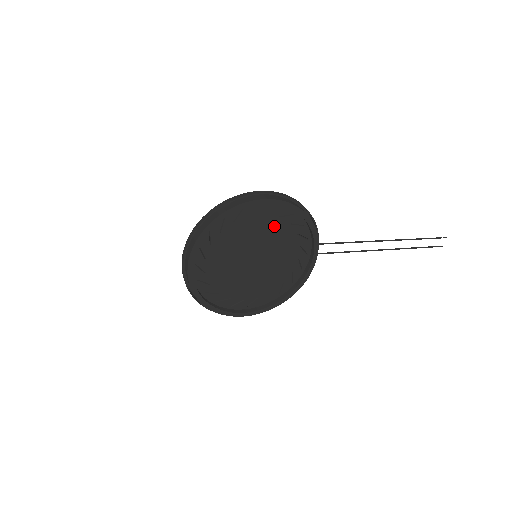
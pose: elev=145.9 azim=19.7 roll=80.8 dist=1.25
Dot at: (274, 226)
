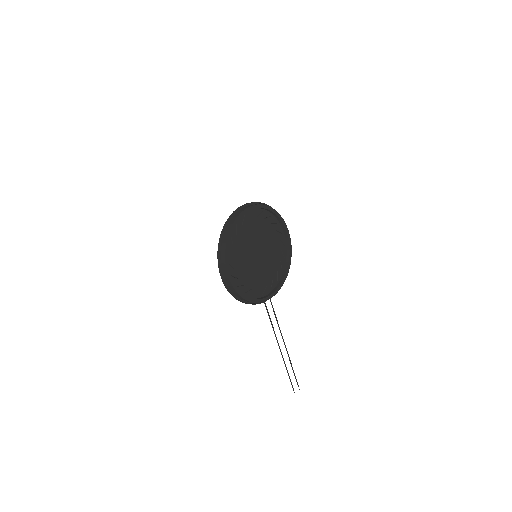
Dot at: (276, 251)
